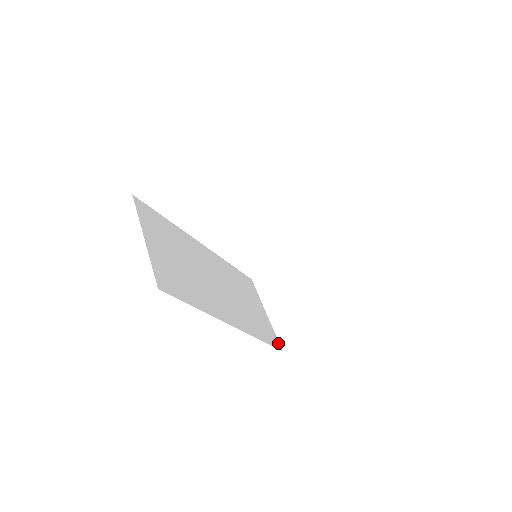
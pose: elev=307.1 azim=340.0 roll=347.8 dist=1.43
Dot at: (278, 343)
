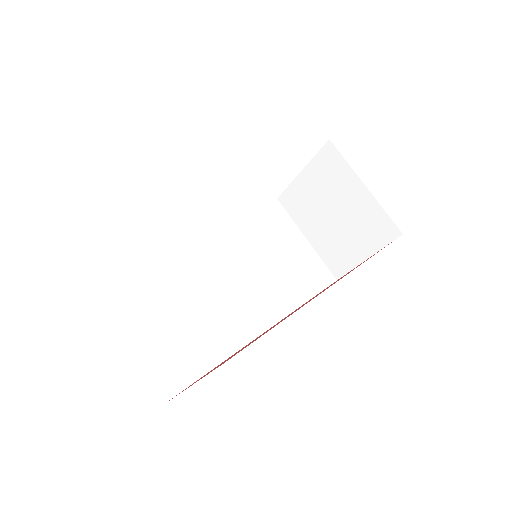
Dot at: (329, 274)
